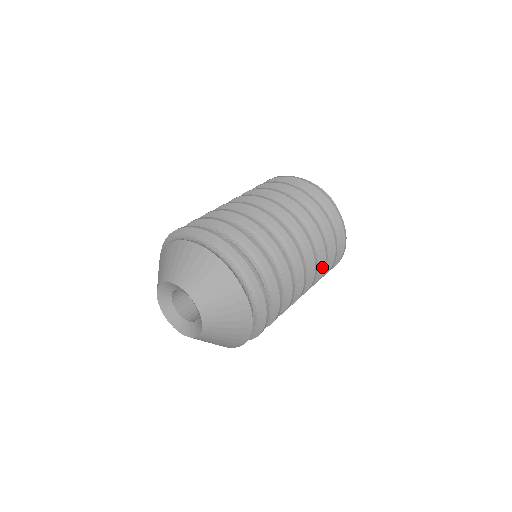
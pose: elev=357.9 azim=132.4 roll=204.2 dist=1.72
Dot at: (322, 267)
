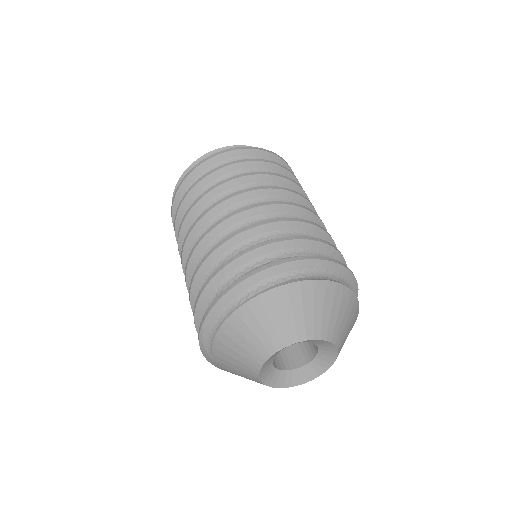
Dot at: occluded
